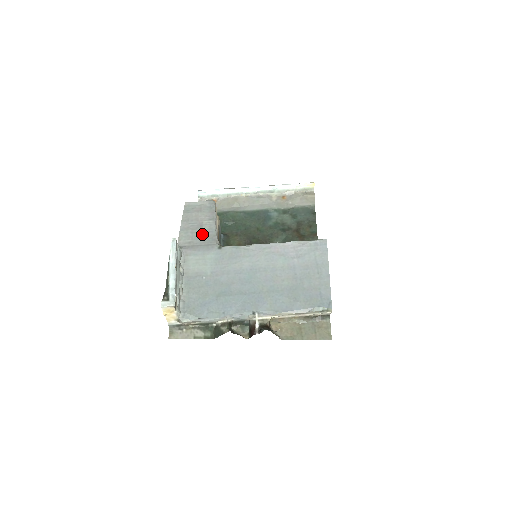
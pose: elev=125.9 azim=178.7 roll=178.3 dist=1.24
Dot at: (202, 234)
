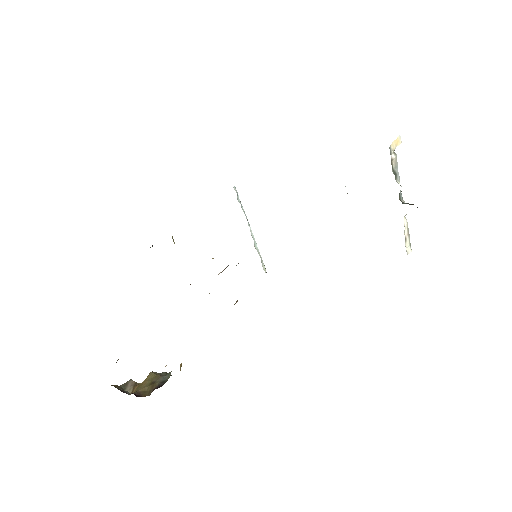
Dot at: occluded
